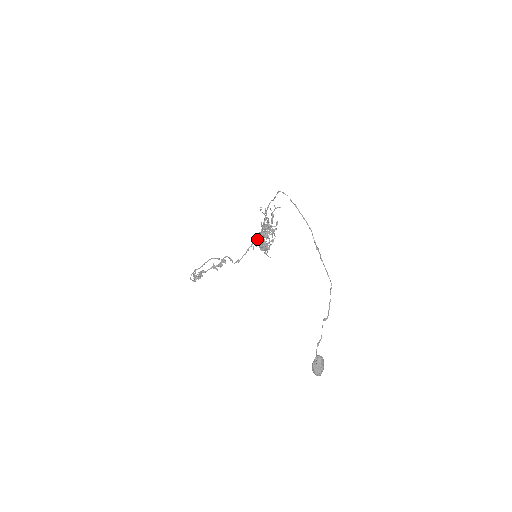
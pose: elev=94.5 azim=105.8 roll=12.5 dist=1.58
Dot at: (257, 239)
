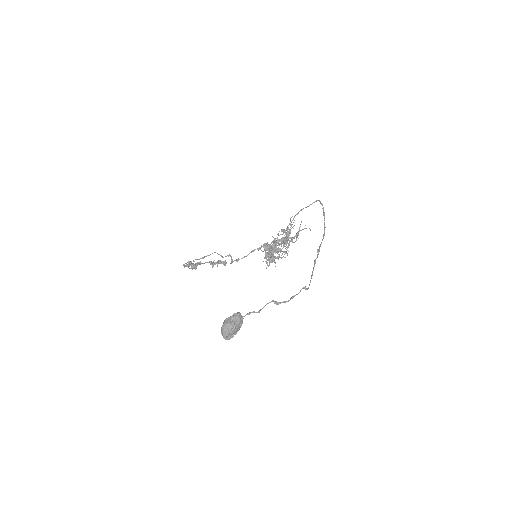
Dot at: occluded
